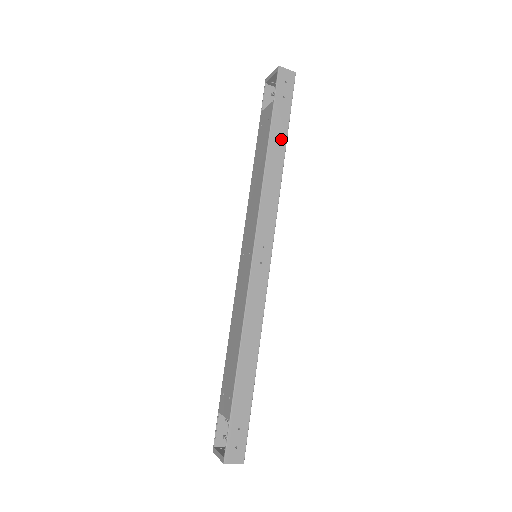
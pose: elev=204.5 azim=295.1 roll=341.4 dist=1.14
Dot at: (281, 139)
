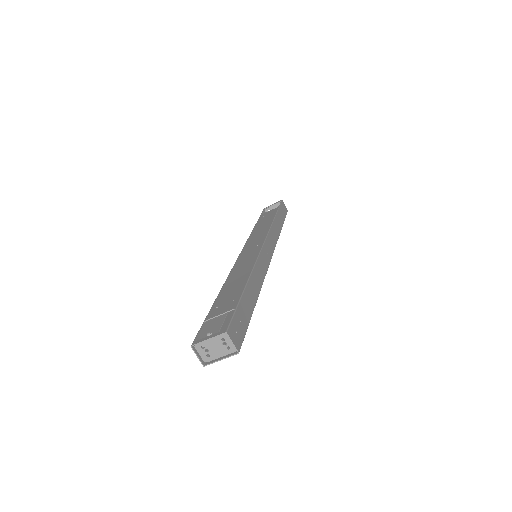
Dot at: (281, 222)
